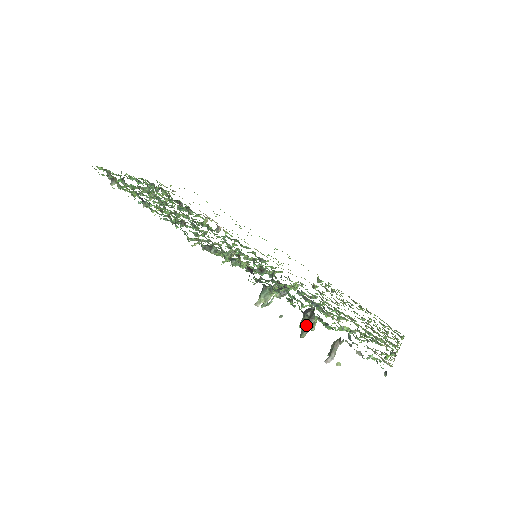
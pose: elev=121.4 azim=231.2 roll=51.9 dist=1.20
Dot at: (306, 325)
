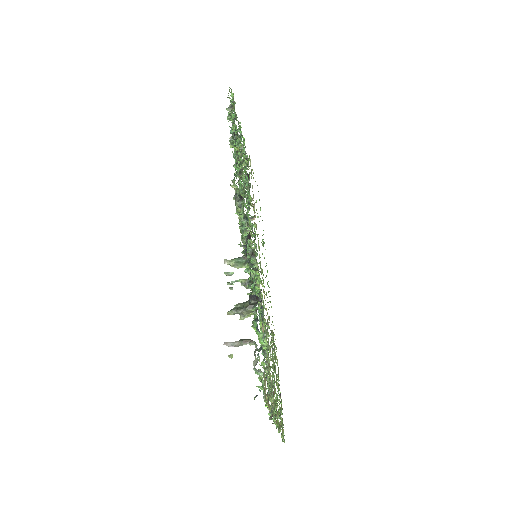
Dot at: (242, 307)
